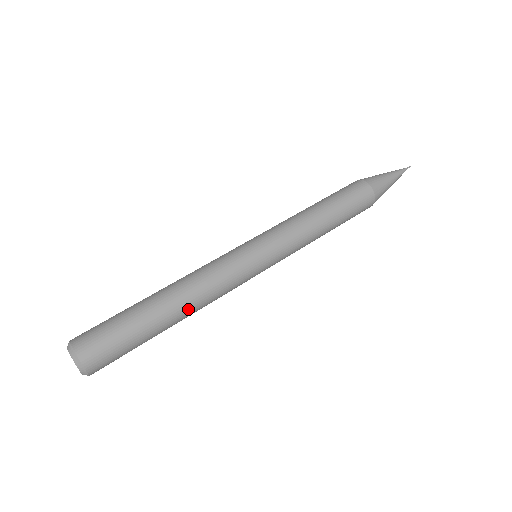
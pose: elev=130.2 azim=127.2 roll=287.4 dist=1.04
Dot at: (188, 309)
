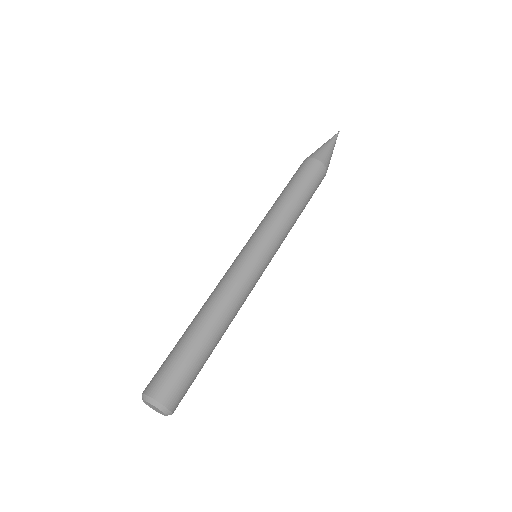
Dot at: (218, 316)
